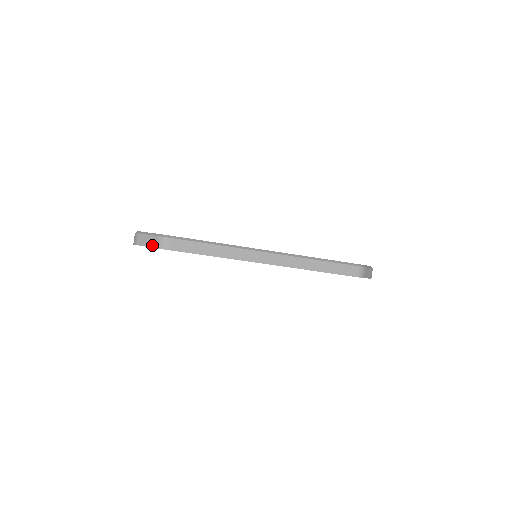
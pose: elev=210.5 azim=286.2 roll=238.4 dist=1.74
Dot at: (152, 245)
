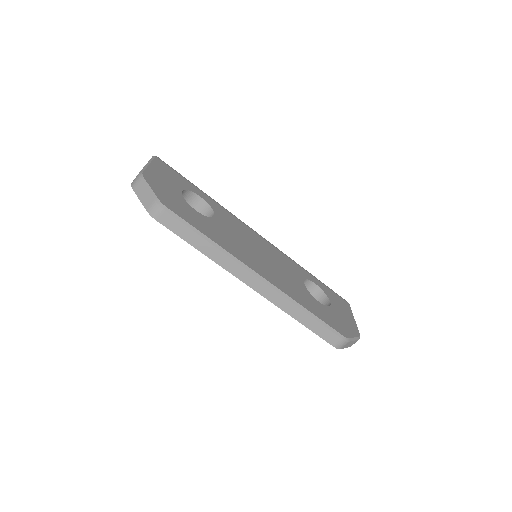
Dot at: (145, 204)
